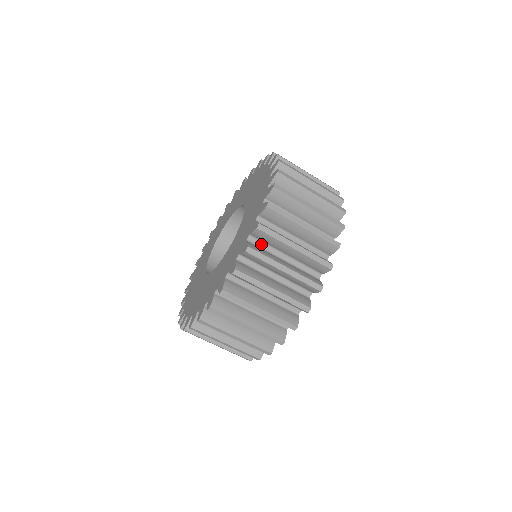
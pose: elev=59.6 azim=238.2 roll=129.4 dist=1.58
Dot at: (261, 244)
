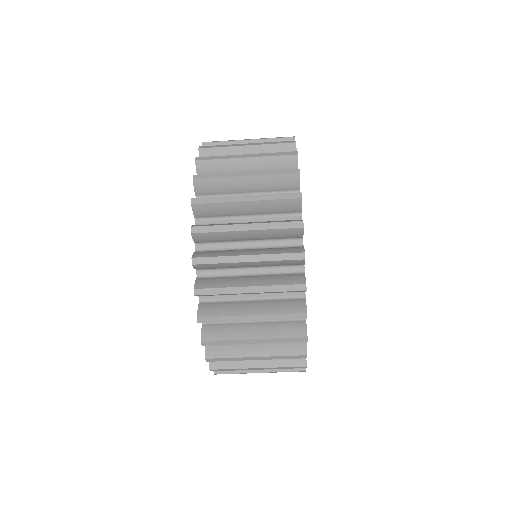
Dot at: occluded
